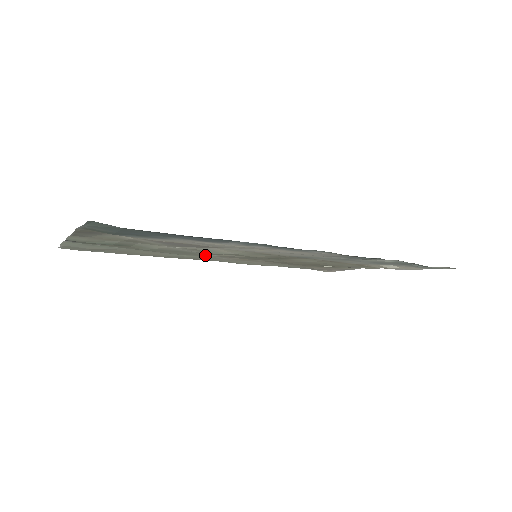
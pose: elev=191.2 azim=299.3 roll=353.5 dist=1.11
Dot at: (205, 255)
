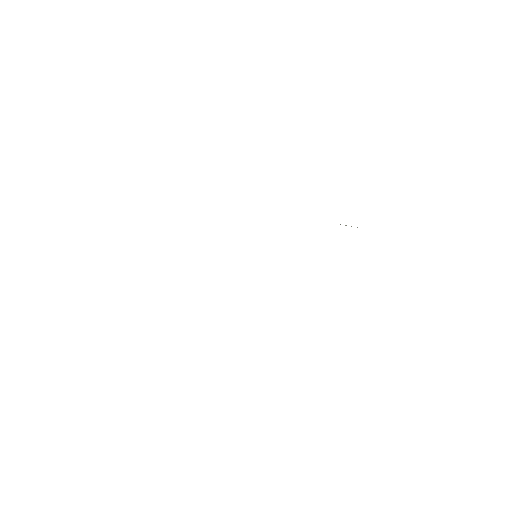
Dot at: occluded
